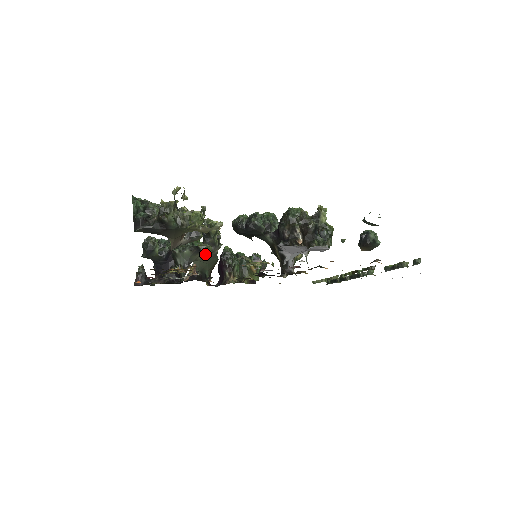
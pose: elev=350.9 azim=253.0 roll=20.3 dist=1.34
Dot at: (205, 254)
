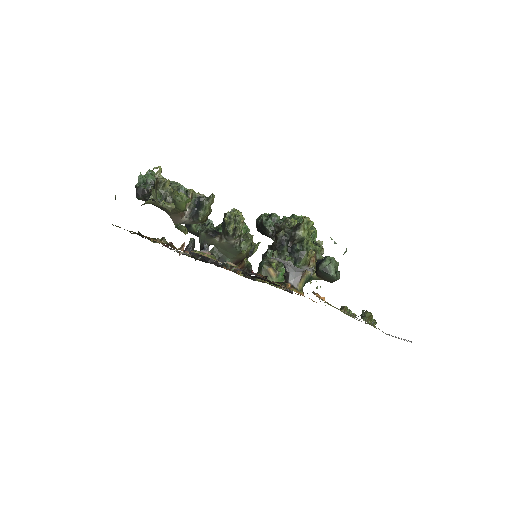
Dot at: (220, 241)
